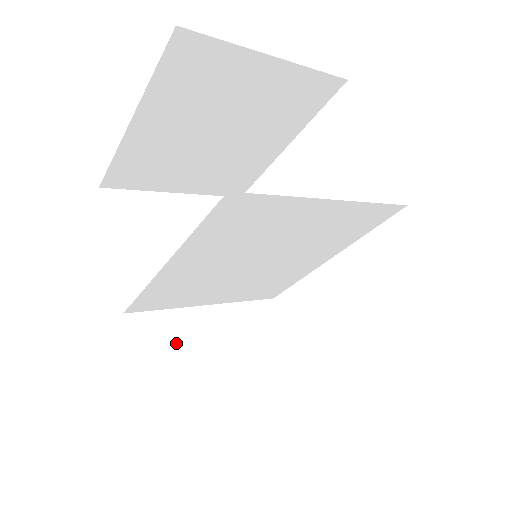
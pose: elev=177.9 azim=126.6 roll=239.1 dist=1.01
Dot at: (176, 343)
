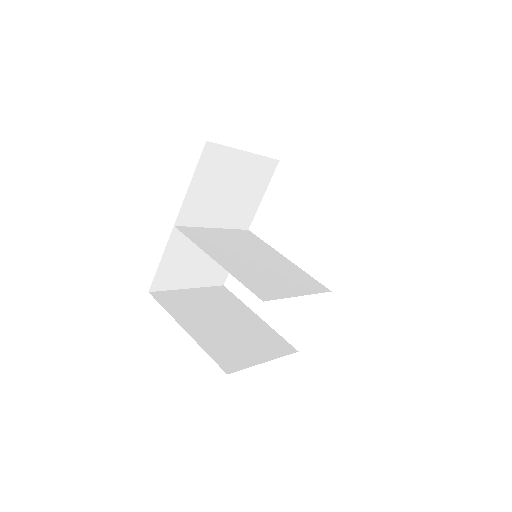
Dot at: (188, 246)
